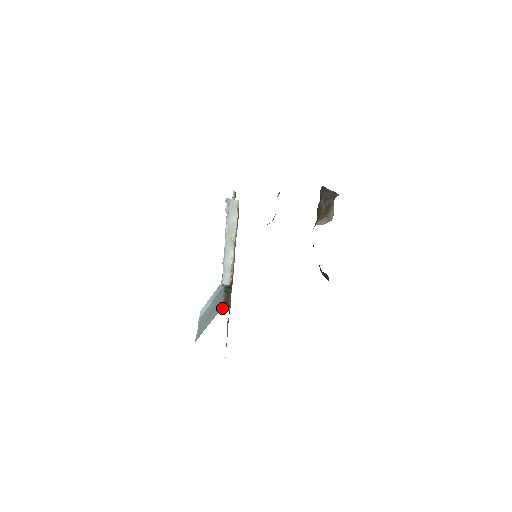
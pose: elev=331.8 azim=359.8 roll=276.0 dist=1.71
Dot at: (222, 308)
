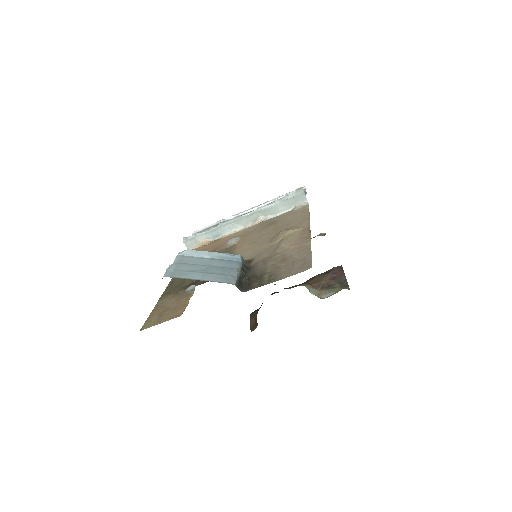
Dot at: (236, 284)
